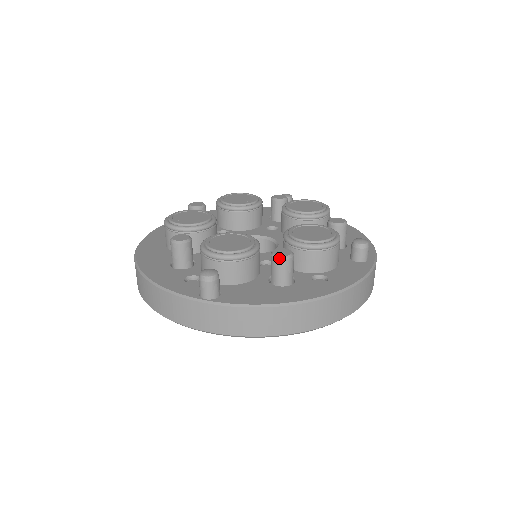
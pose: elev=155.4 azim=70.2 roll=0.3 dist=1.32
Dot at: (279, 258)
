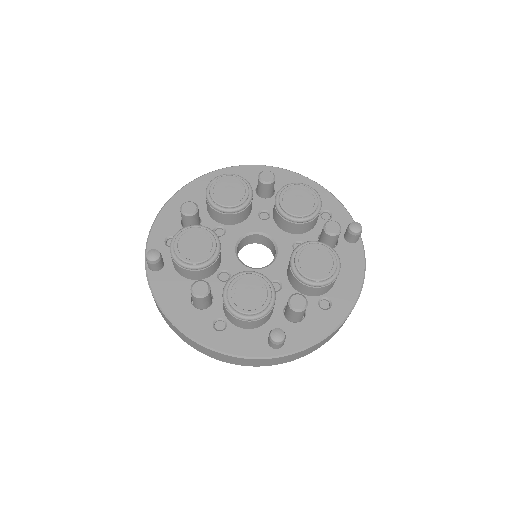
Dot at: (191, 290)
